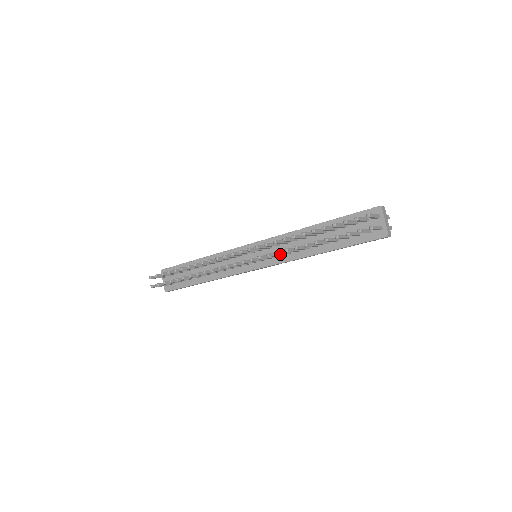
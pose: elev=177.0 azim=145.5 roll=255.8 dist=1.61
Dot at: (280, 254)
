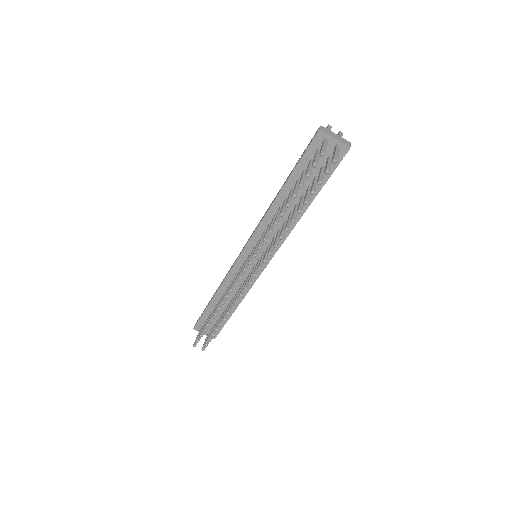
Dot at: (277, 243)
